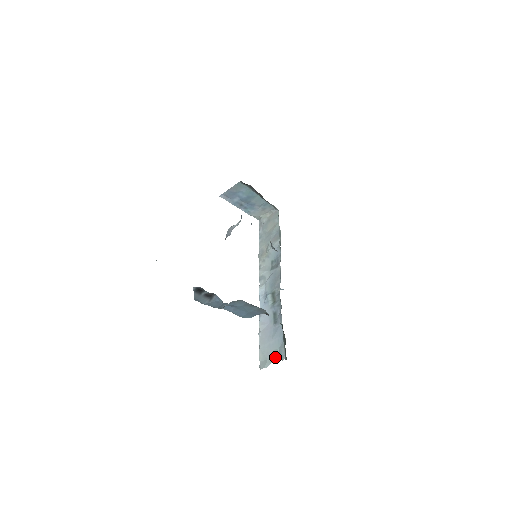
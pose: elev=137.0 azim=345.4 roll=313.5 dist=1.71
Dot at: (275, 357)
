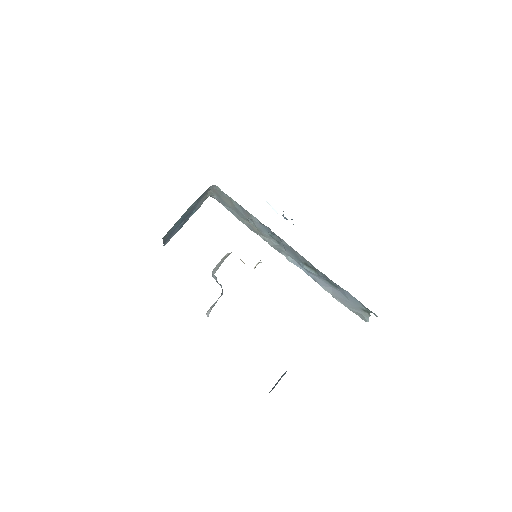
Dot at: (367, 313)
